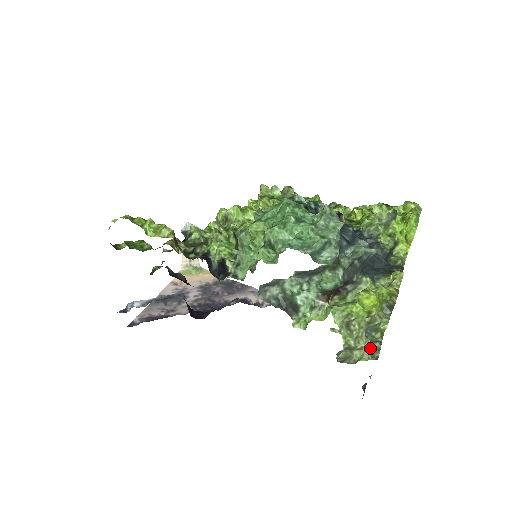
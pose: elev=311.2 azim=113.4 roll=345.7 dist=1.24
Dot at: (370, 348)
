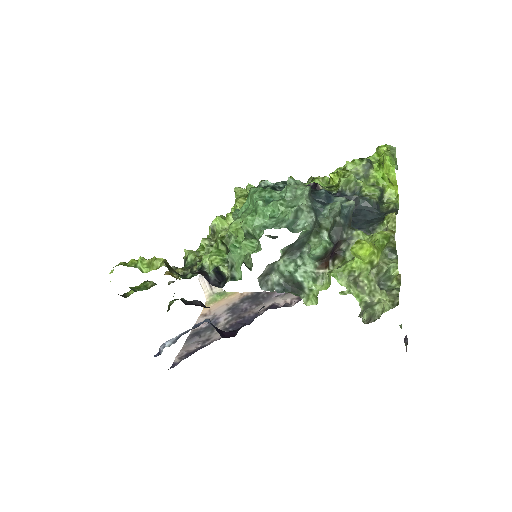
Dot at: (388, 298)
